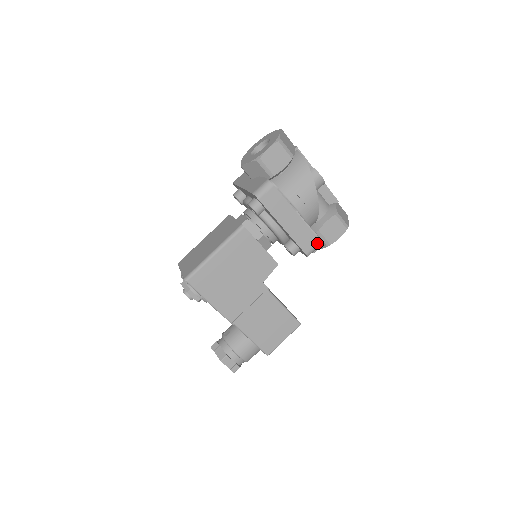
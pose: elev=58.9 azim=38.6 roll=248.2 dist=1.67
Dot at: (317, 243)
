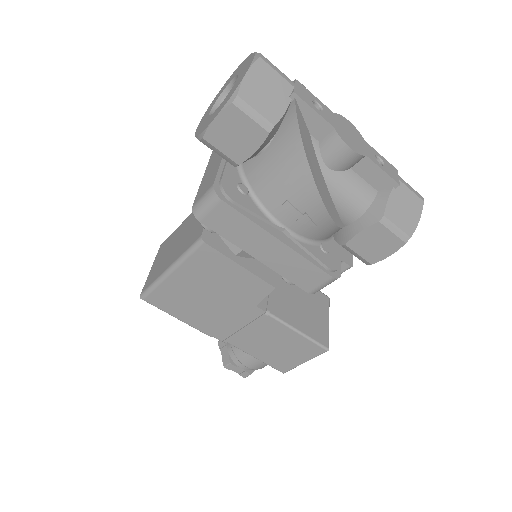
Dot at: (327, 279)
